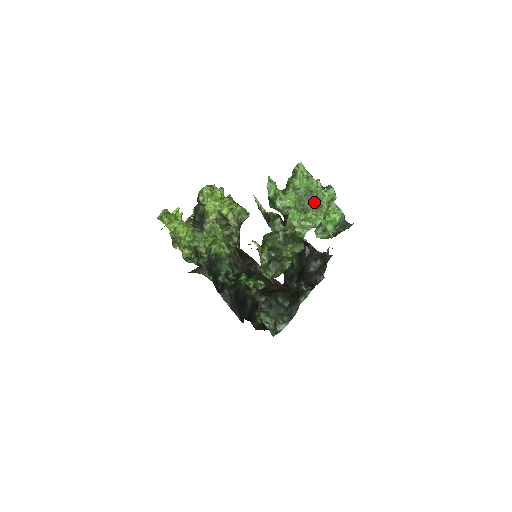
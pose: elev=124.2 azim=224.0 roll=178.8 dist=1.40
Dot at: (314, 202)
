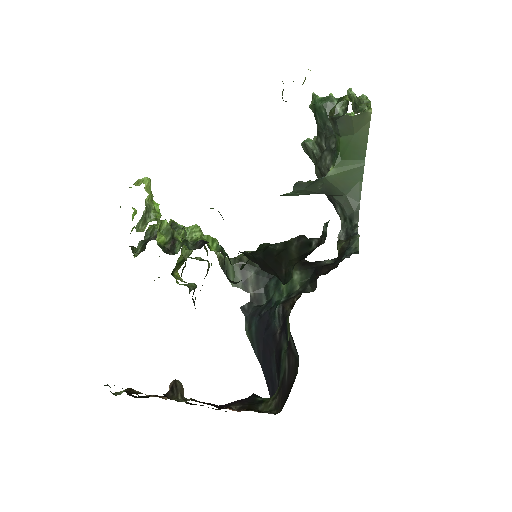
Dot at: occluded
